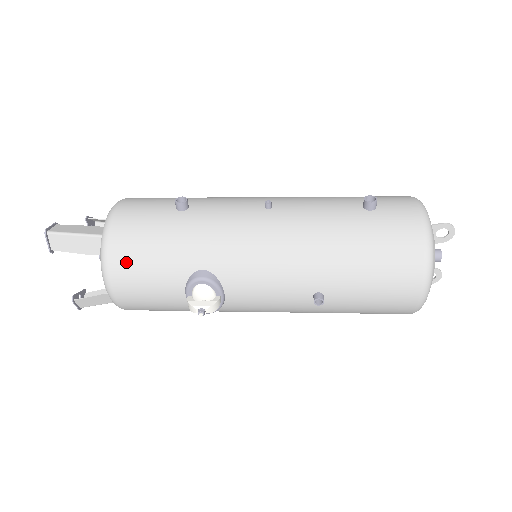
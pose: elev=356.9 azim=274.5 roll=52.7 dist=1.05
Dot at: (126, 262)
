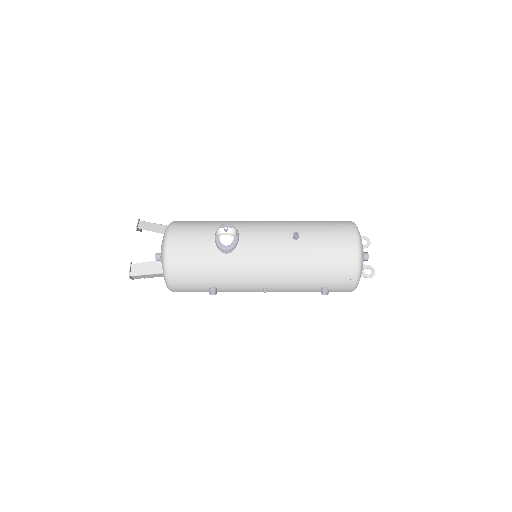
Dot at: (183, 224)
